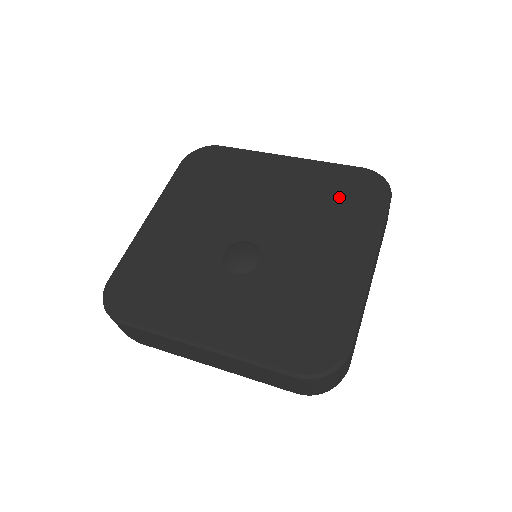
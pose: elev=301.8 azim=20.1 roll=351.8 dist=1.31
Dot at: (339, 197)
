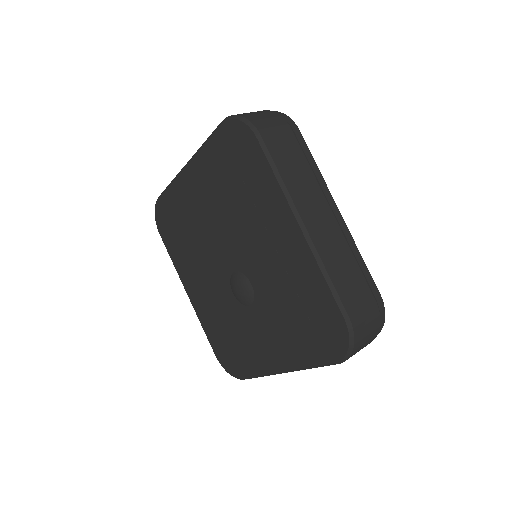
Dot at: (235, 176)
